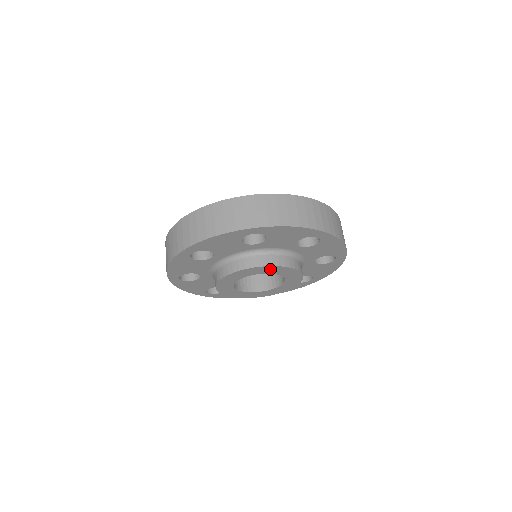
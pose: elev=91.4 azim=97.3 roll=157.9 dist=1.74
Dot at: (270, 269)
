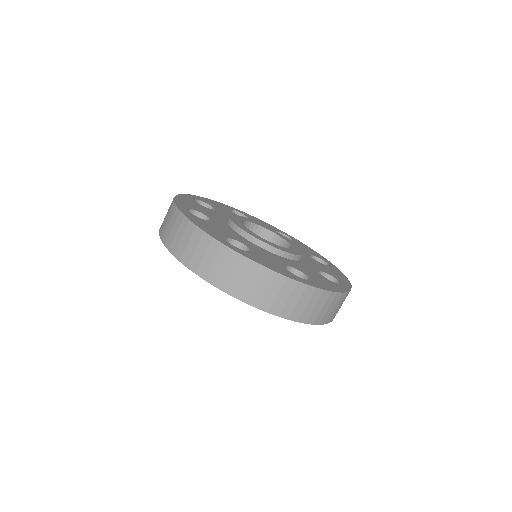
Dot at: occluded
